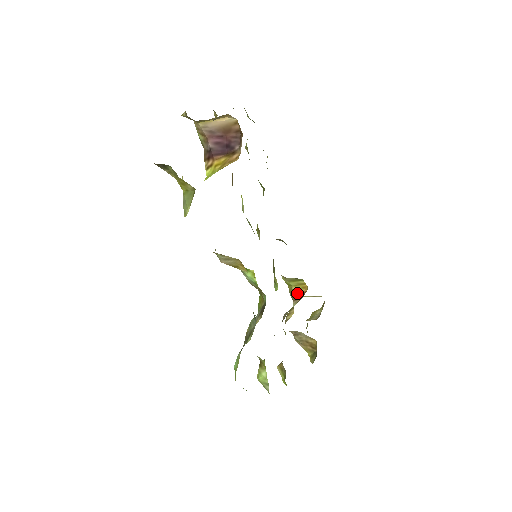
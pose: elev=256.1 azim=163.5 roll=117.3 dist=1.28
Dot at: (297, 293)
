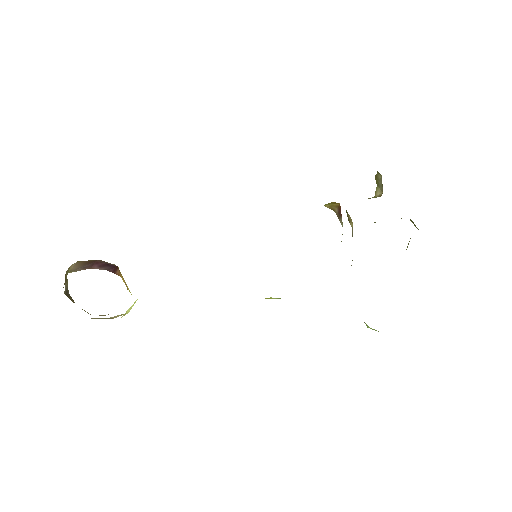
Dot at: (334, 209)
